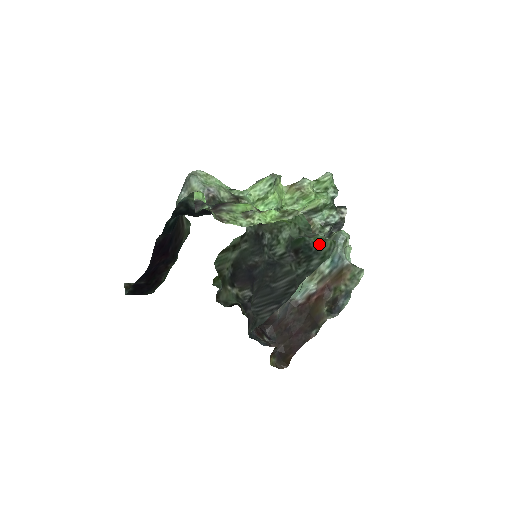
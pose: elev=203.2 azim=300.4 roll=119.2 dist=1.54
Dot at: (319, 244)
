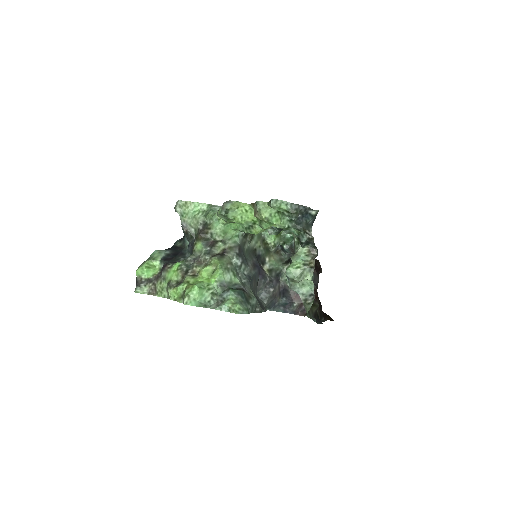
Dot at: (239, 301)
